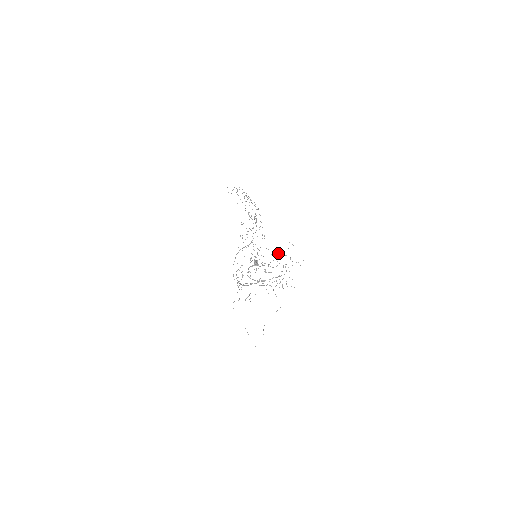
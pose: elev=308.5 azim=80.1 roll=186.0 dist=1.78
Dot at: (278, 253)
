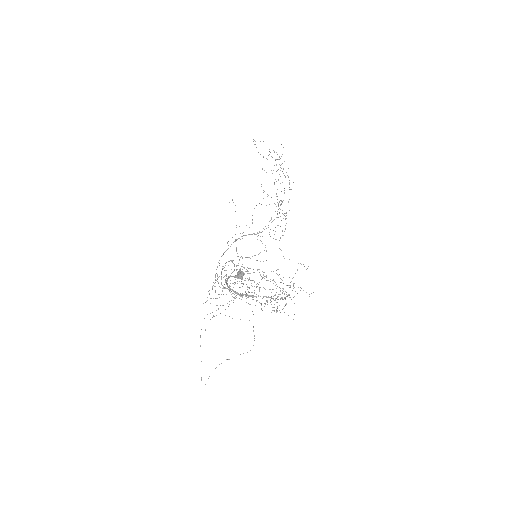
Dot at: occluded
